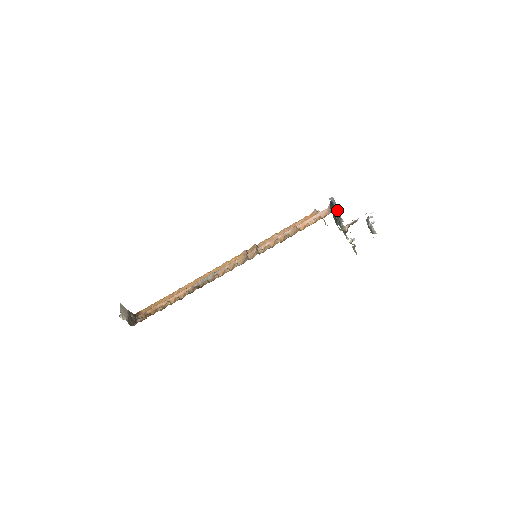
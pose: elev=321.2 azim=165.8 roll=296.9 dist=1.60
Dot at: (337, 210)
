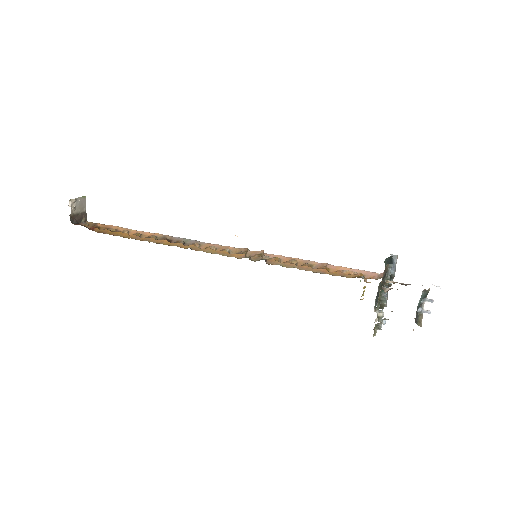
Dot at: (391, 274)
